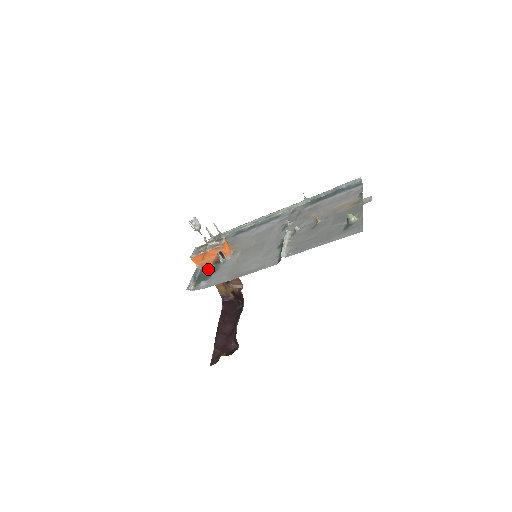
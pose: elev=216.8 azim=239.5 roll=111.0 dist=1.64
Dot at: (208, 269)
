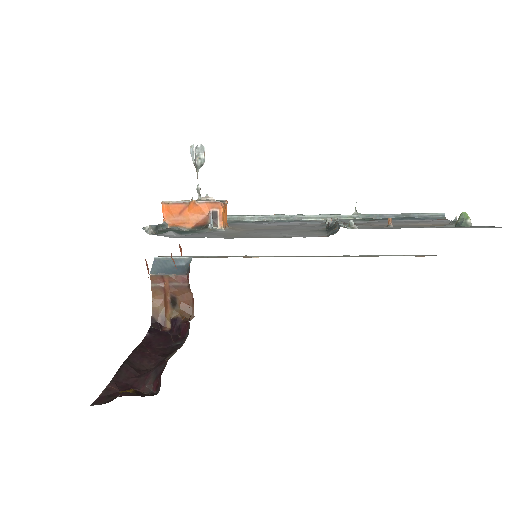
Dot at: (182, 230)
